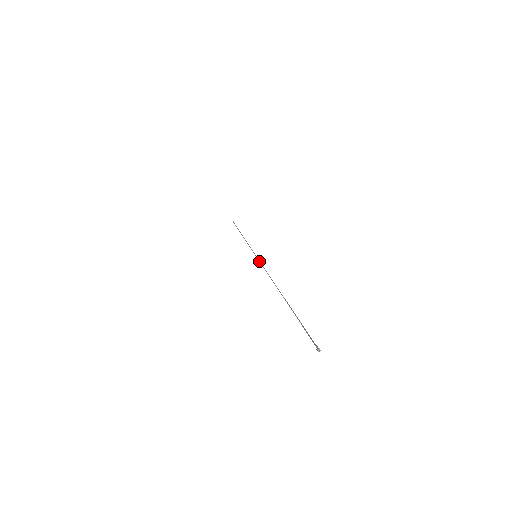
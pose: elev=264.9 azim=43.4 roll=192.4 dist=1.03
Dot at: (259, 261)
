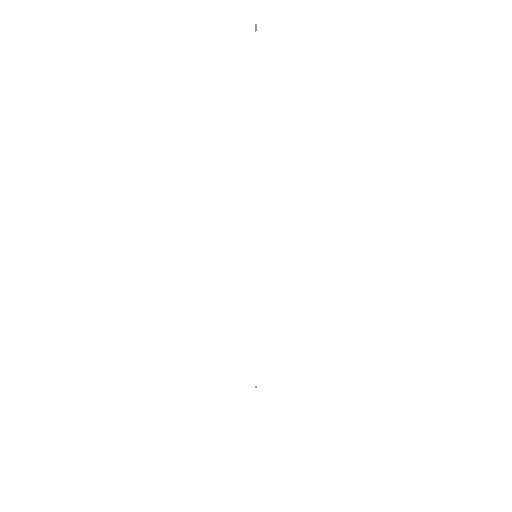
Dot at: occluded
